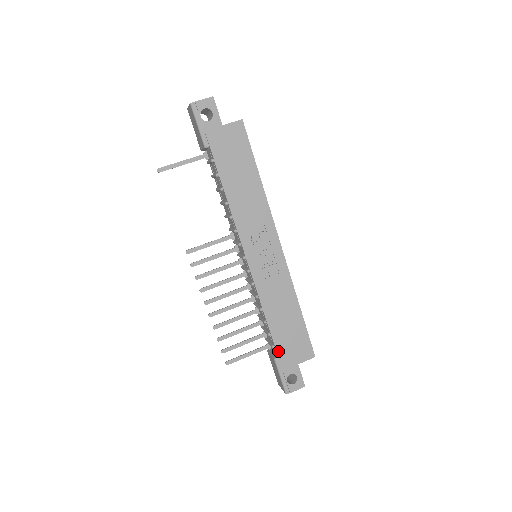
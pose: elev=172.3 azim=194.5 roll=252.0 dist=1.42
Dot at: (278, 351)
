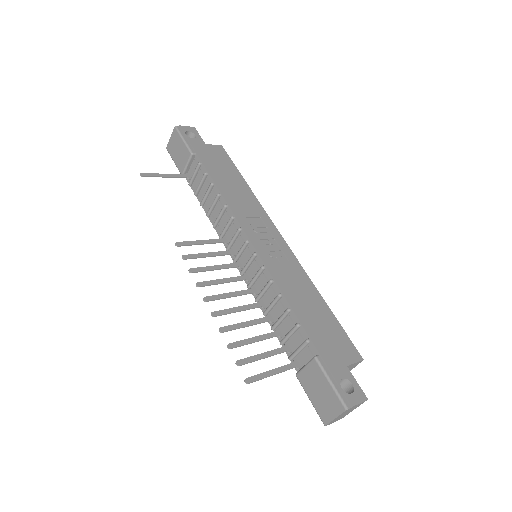
Dot at: (316, 345)
